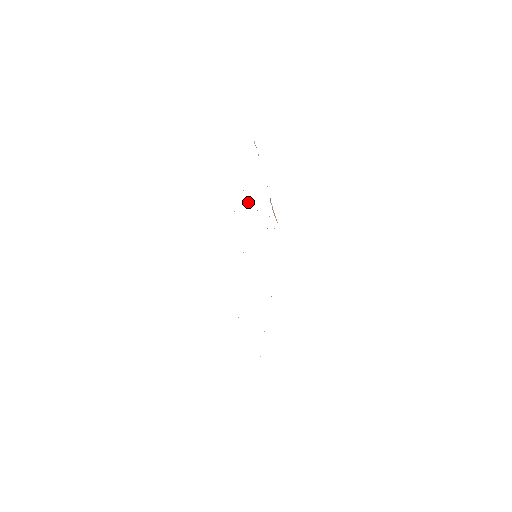
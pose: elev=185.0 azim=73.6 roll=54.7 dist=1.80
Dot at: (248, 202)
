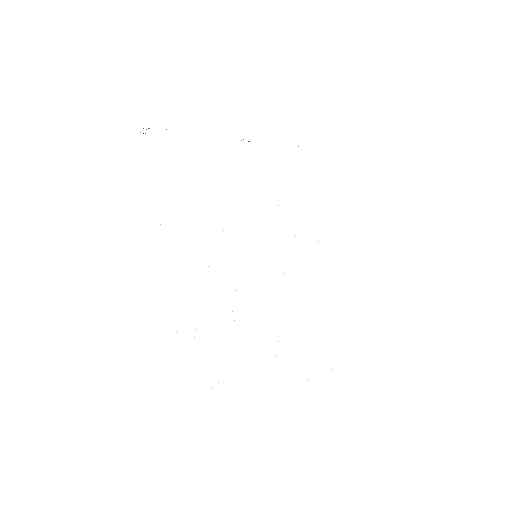
Dot at: occluded
